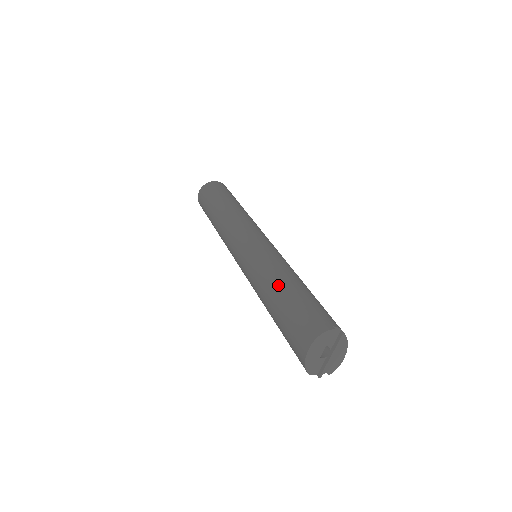
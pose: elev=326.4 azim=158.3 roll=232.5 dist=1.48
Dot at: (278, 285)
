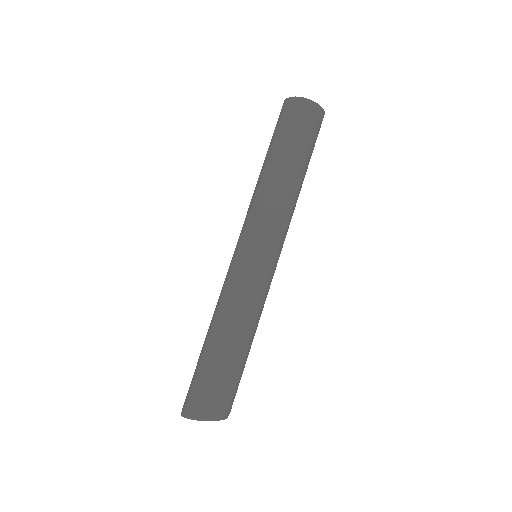
Dot at: (239, 340)
